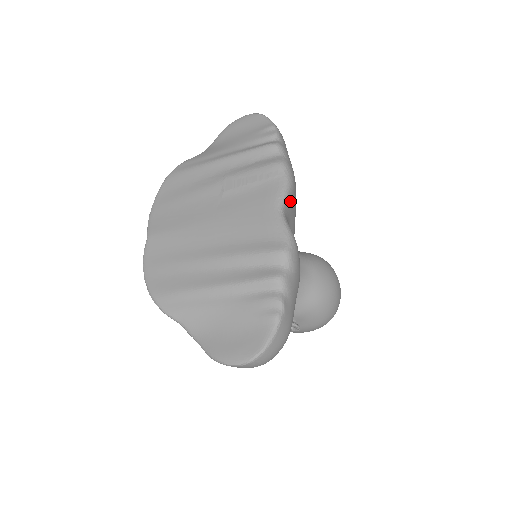
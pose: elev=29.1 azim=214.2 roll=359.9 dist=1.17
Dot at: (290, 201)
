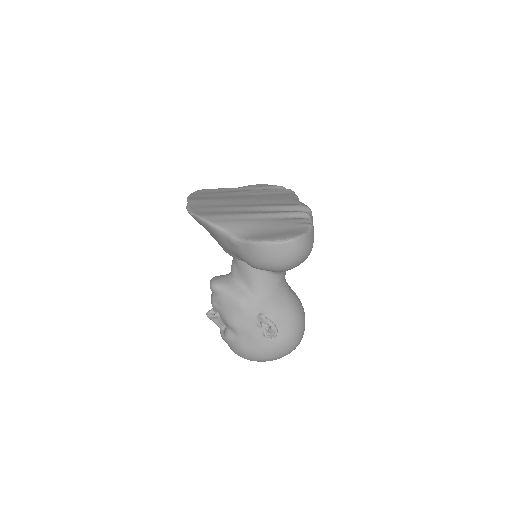
Dot at: occluded
